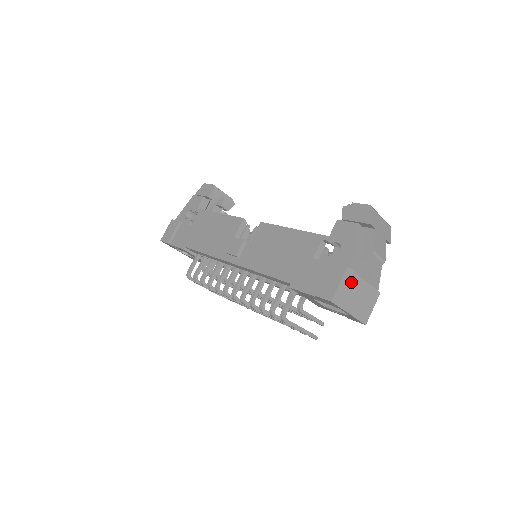
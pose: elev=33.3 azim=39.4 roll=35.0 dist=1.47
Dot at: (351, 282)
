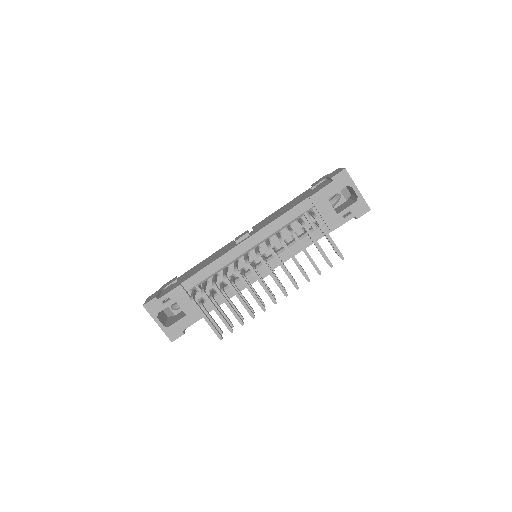
Dot at: occluded
